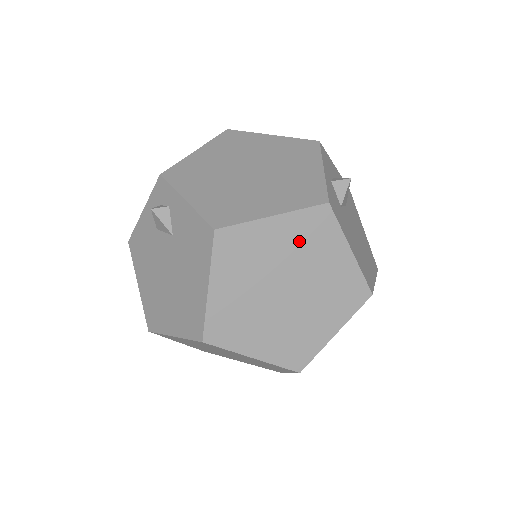
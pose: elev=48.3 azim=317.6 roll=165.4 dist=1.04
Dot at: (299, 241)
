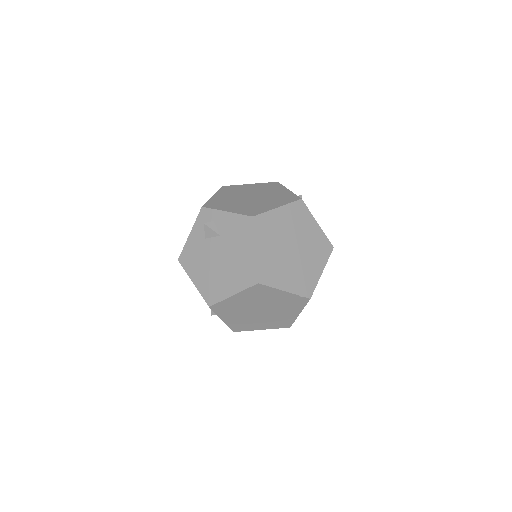
Dot at: (293, 220)
